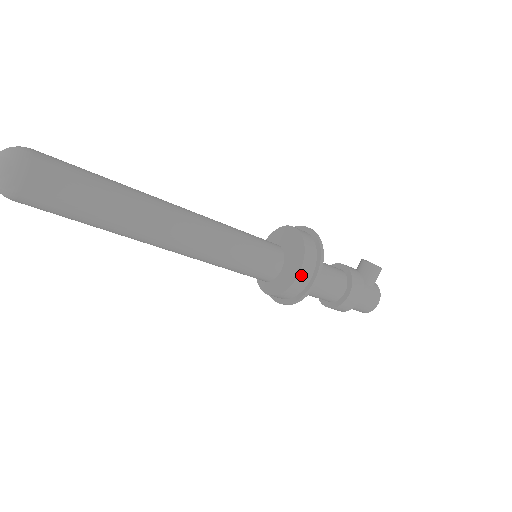
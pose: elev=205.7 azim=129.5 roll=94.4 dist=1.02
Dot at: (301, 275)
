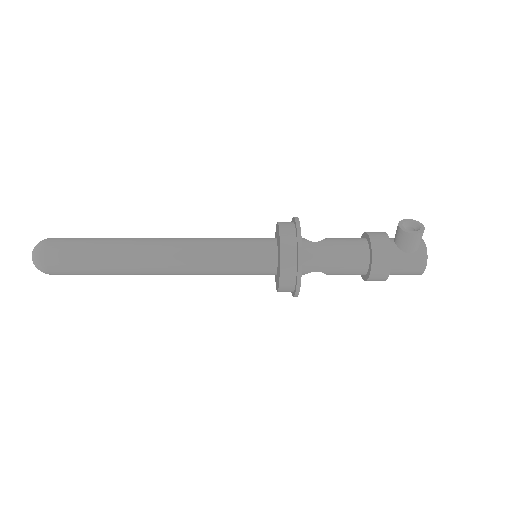
Dot at: (283, 281)
